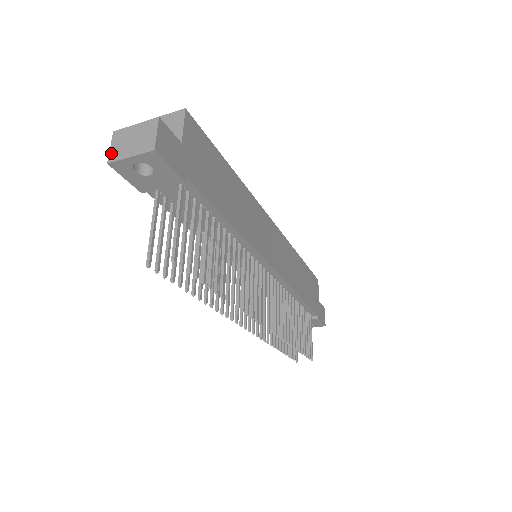
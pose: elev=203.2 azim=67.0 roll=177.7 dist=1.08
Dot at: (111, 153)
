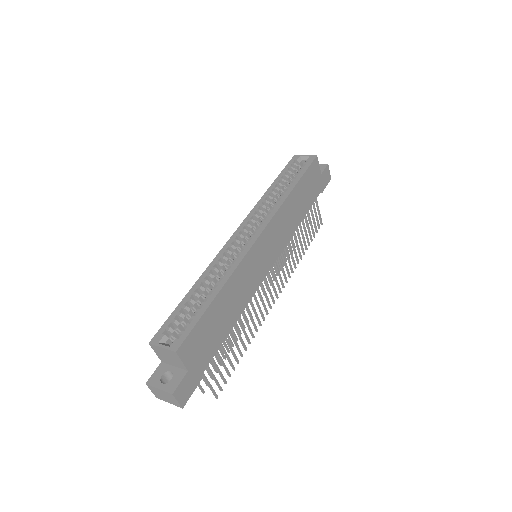
Dot at: occluded
